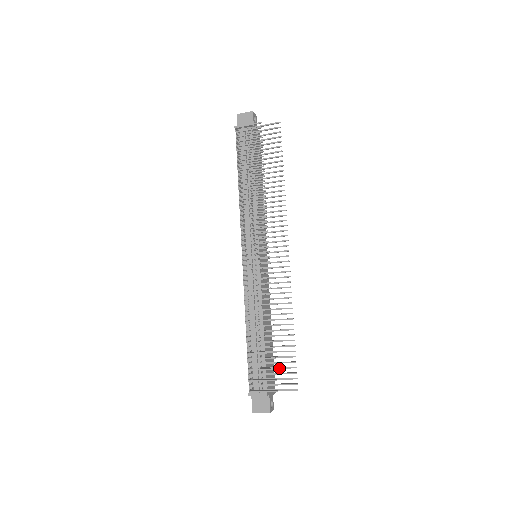
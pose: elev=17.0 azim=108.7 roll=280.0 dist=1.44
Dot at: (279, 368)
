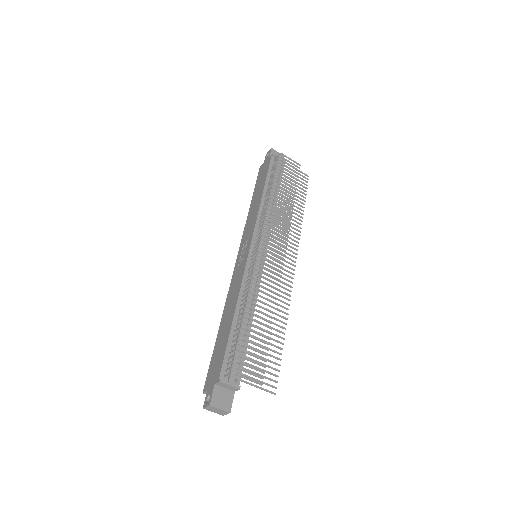
Dot at: (263, 364)
